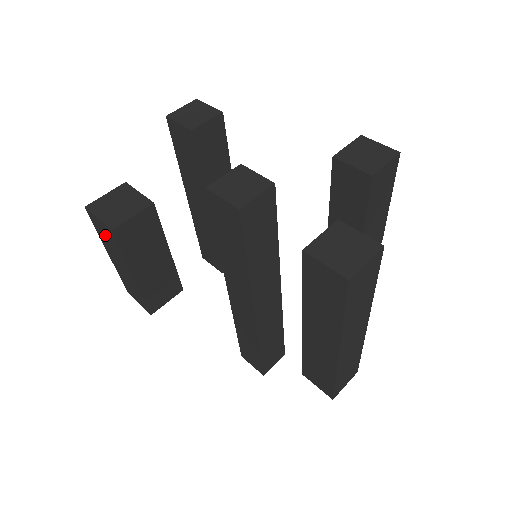
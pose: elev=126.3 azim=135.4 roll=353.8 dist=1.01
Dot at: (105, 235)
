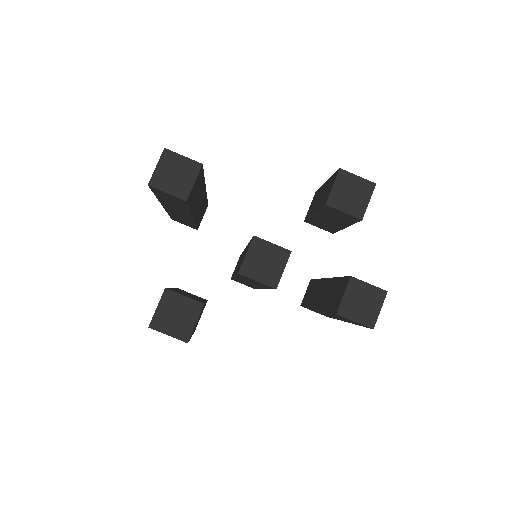
Dot at: occluded
